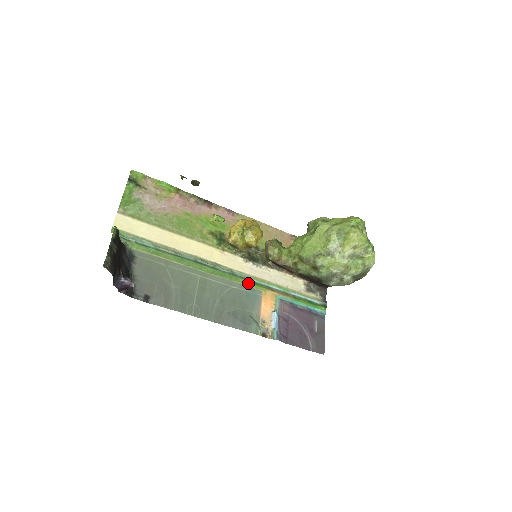
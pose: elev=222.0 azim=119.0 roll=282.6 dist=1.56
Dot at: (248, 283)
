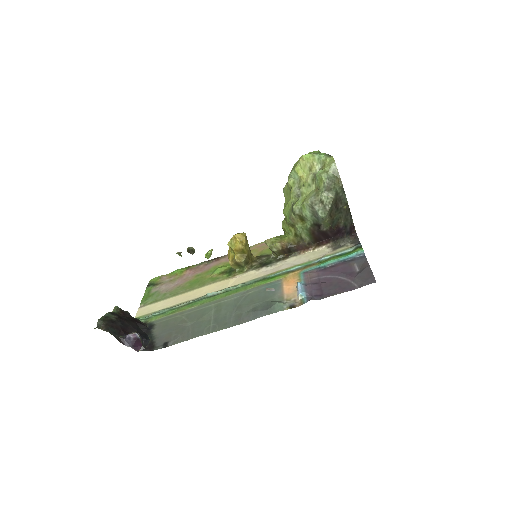
Dot at: (264, 282)
